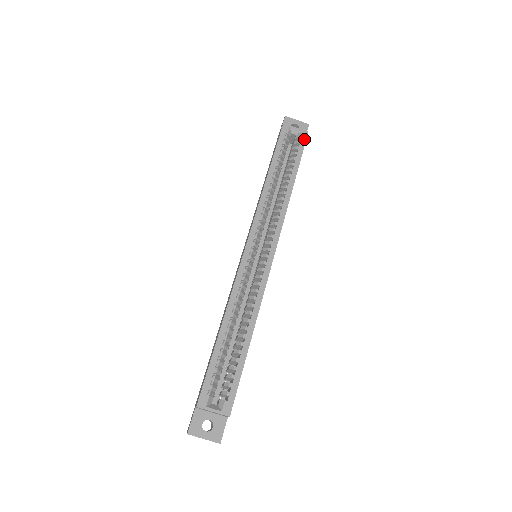
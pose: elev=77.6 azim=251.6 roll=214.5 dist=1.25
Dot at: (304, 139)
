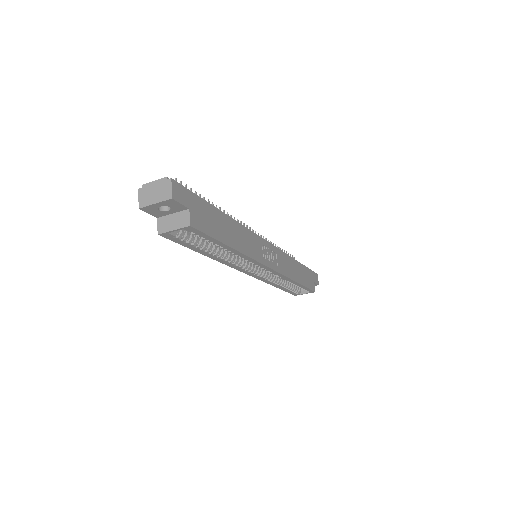
Dot at: (195, 231)
